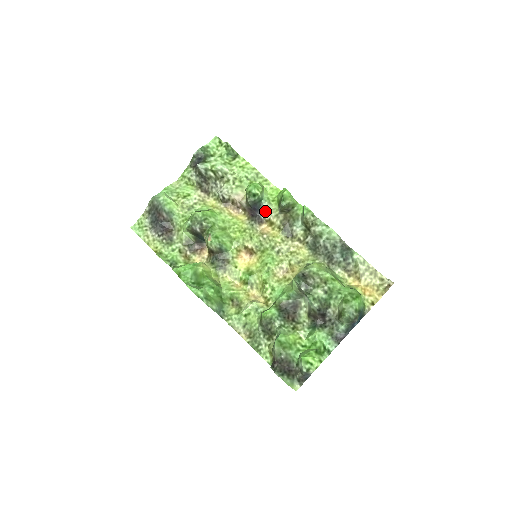
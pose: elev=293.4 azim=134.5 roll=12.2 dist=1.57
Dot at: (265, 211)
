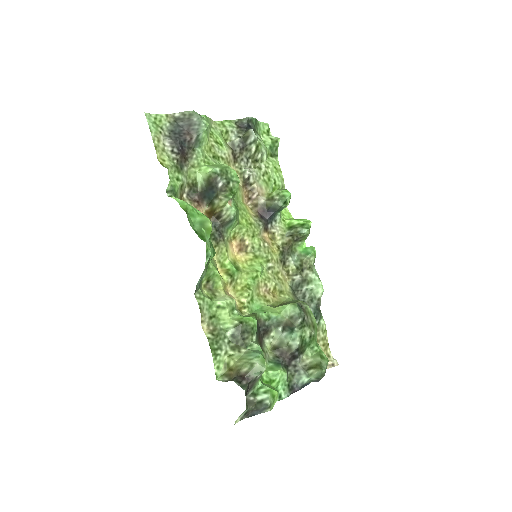
Dot at: (274, 223)
